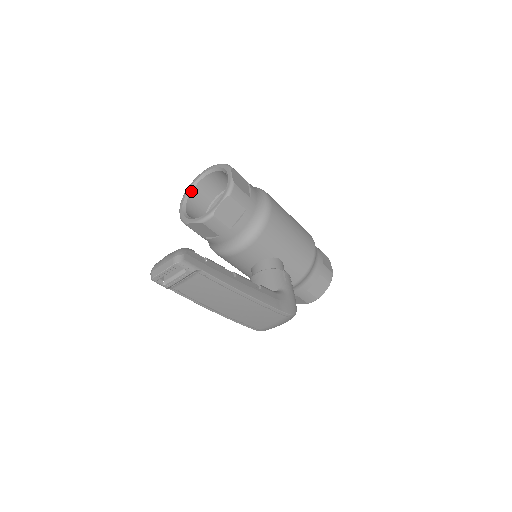
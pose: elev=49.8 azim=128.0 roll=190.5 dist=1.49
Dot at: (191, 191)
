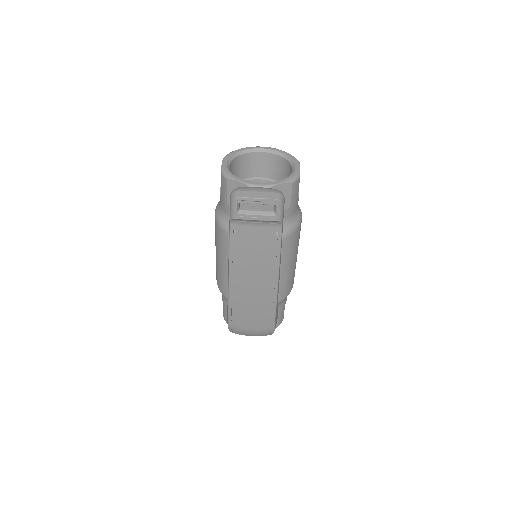
Dot at: (240, 154)
